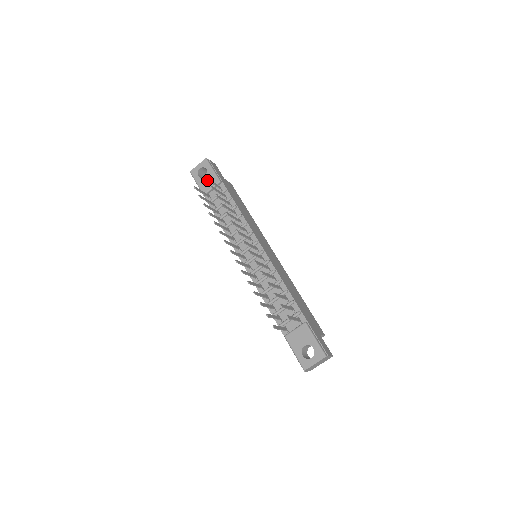
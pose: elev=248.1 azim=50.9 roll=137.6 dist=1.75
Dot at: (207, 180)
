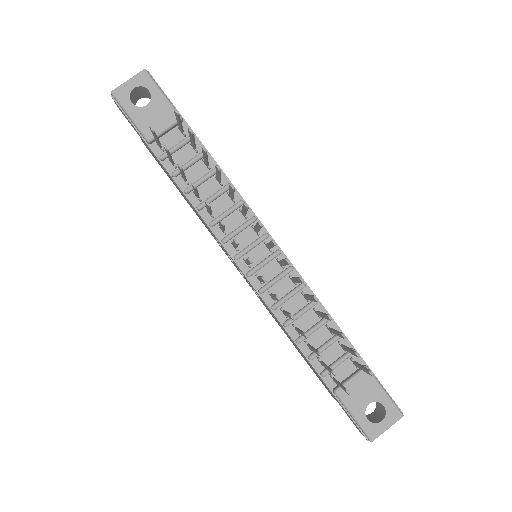
Dot at: (154, 113)
